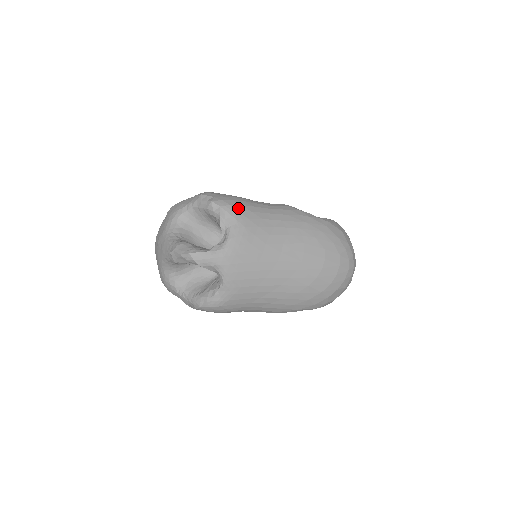
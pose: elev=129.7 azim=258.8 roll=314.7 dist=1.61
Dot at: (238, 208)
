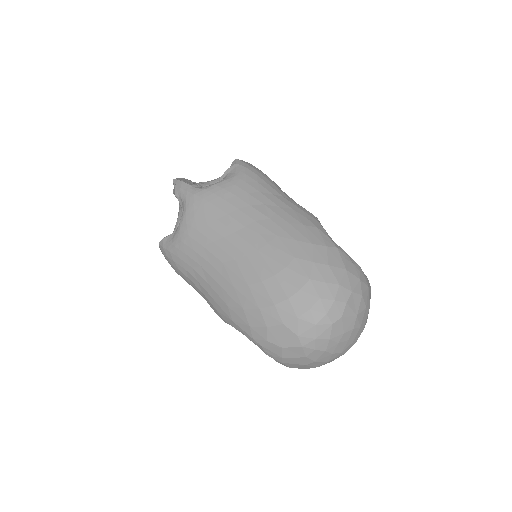
Dot at: (249, 173)
